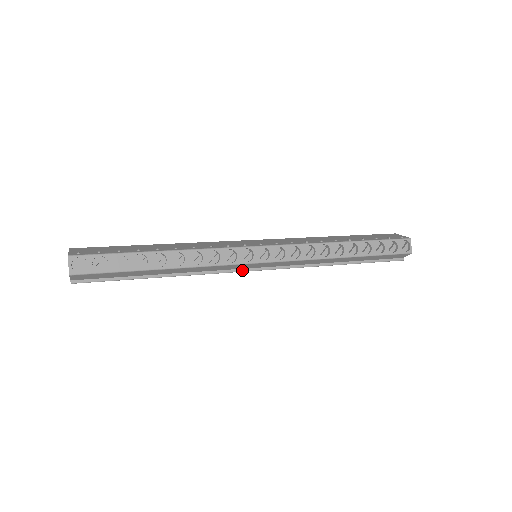
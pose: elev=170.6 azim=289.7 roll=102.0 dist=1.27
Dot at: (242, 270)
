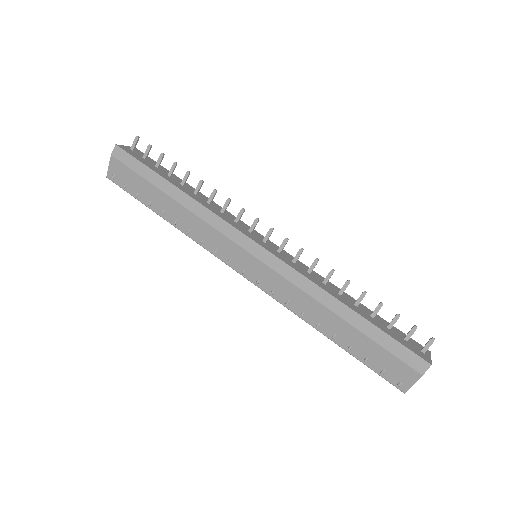
Dot at: occluded
